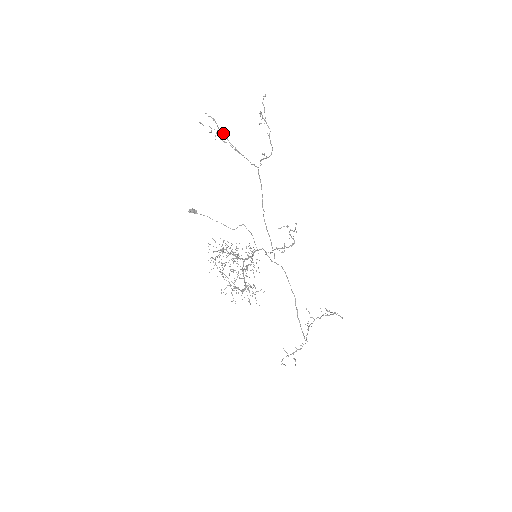
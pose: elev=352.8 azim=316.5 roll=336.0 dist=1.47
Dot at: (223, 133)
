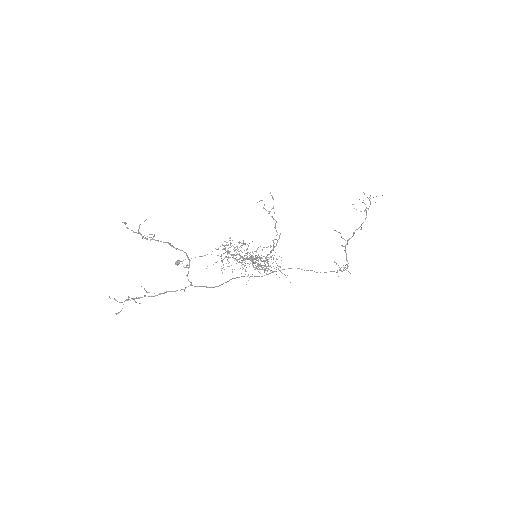
Dot at: (138, 298)
